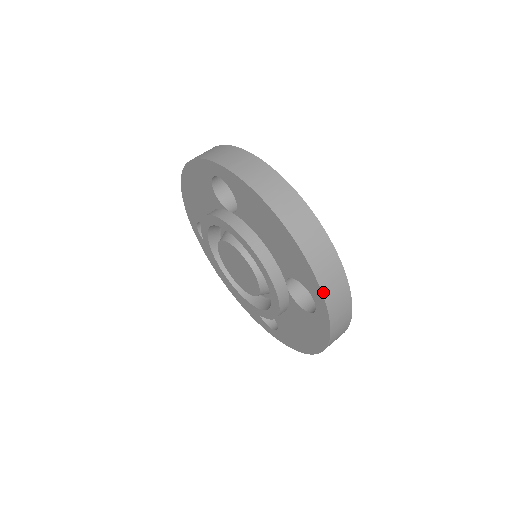
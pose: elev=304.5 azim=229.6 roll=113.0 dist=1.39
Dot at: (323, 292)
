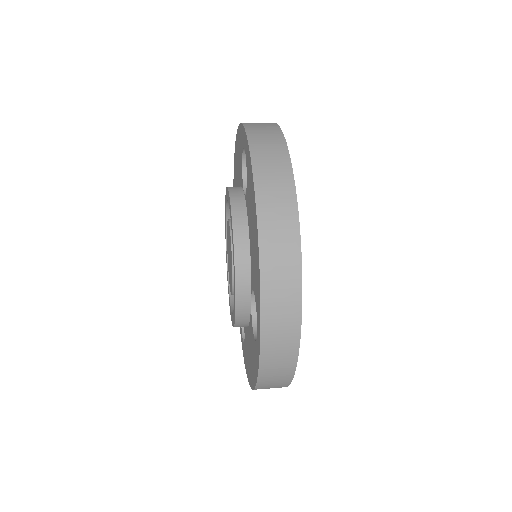
Dot at: (244, 124)
